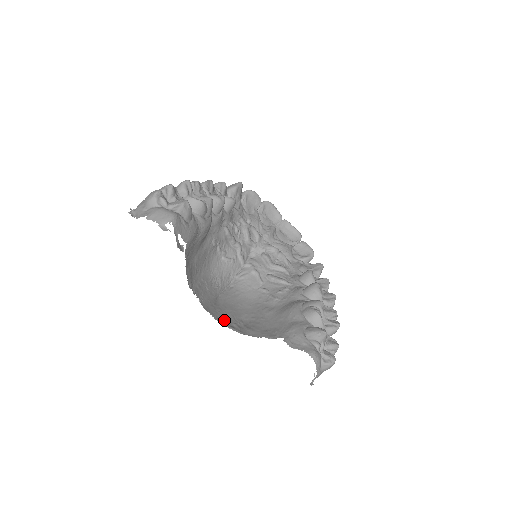
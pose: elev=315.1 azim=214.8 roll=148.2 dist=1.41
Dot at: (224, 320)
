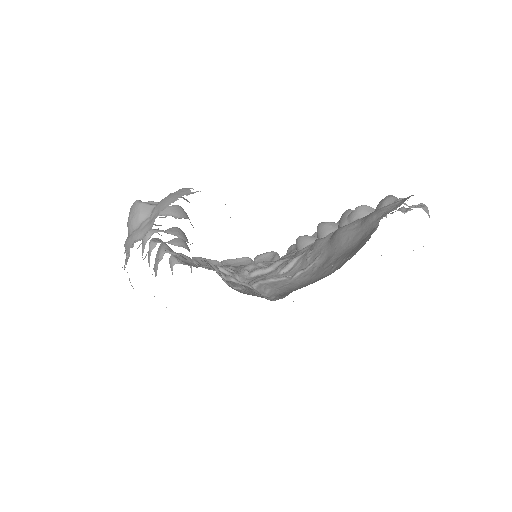
Dot at: occluded
